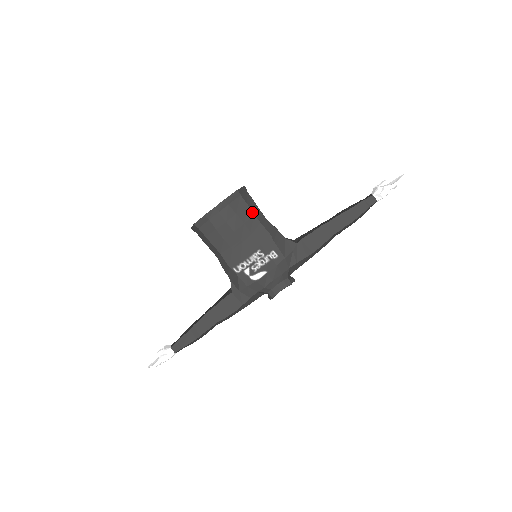
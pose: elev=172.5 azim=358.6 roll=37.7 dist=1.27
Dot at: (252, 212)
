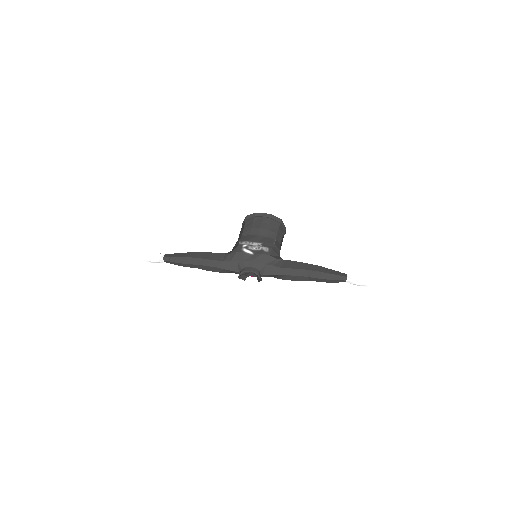
Dot at: (277, 232)
